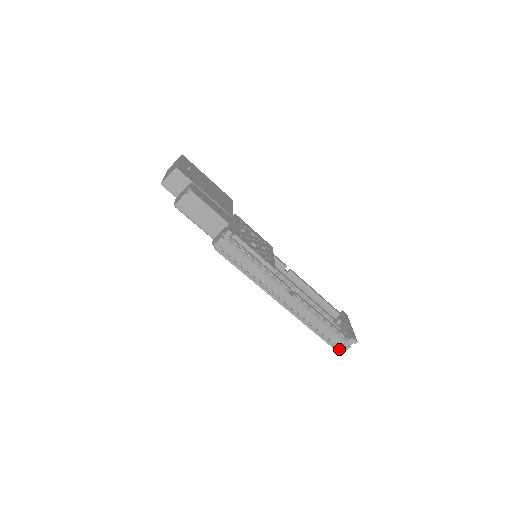
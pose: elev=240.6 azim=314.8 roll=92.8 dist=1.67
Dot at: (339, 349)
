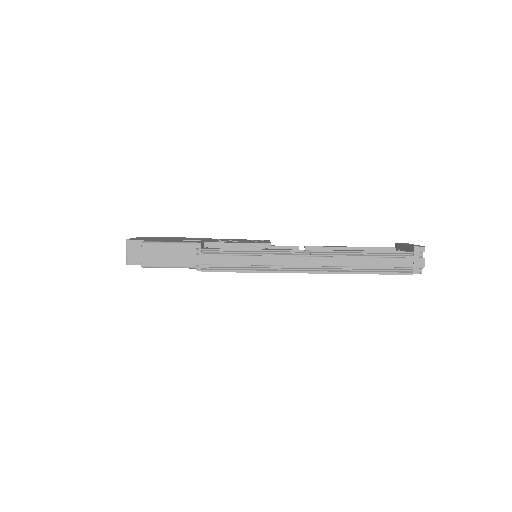
Dot at: (415, 270)
